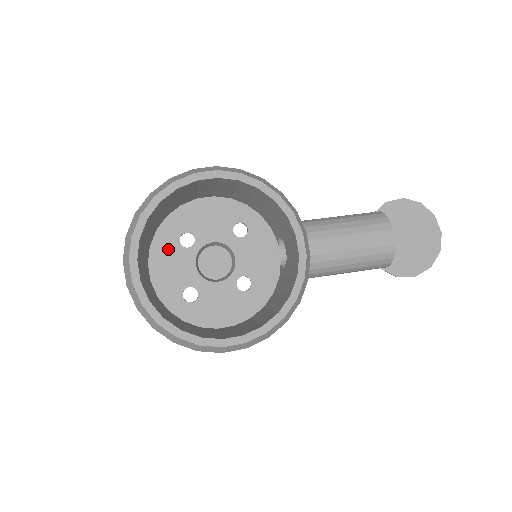
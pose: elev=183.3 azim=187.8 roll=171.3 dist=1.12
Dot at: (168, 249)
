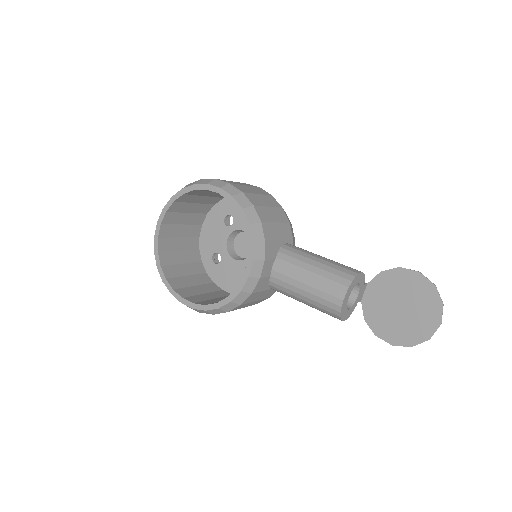
Dot at: (216, 221)
